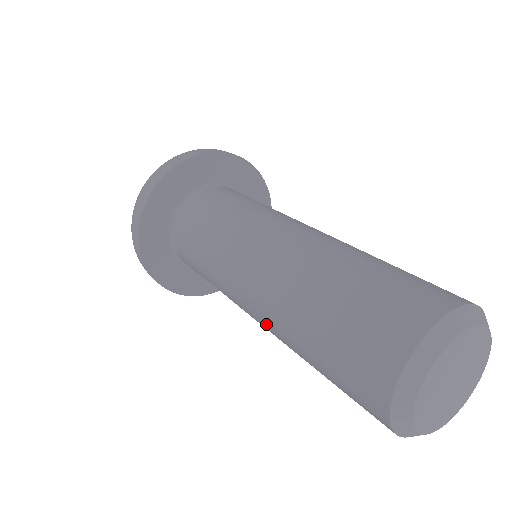
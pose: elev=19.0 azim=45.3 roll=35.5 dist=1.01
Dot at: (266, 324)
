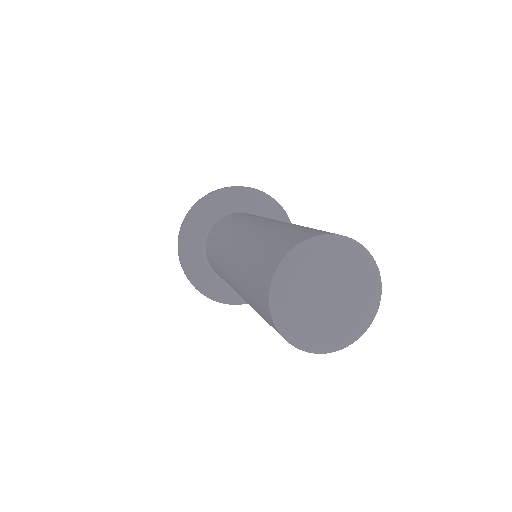
Dot at: (233, 258)
